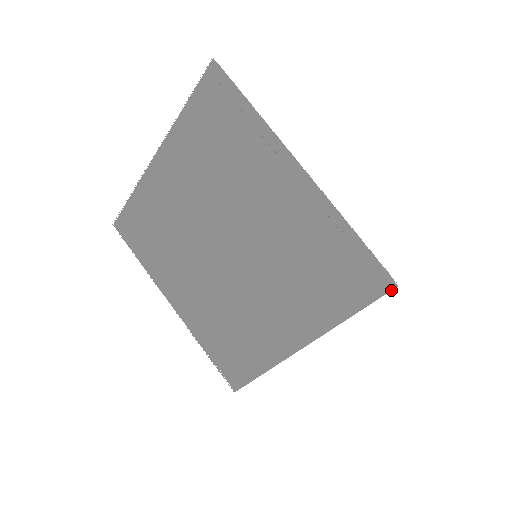
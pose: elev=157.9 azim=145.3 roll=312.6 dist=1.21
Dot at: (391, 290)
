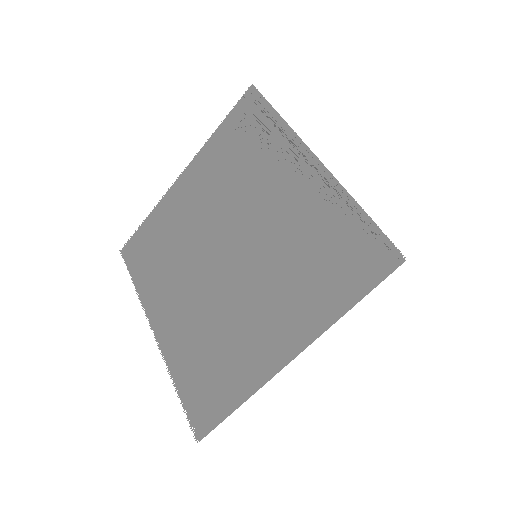
Dot at: occluded
